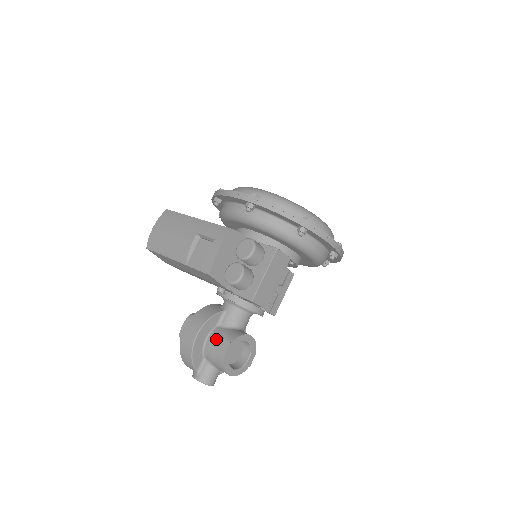
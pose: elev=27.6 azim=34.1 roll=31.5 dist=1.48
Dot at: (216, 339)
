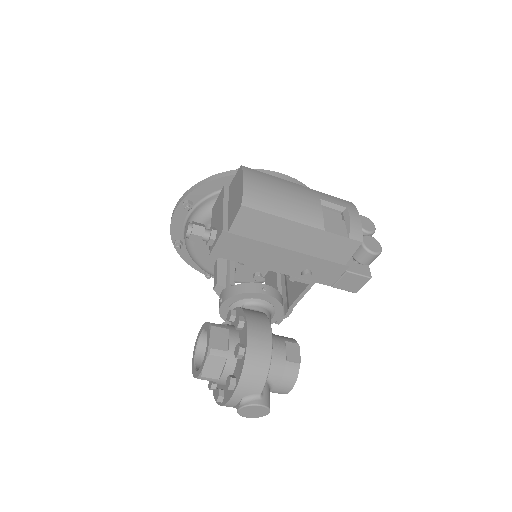
Dot at: (278, 344)
